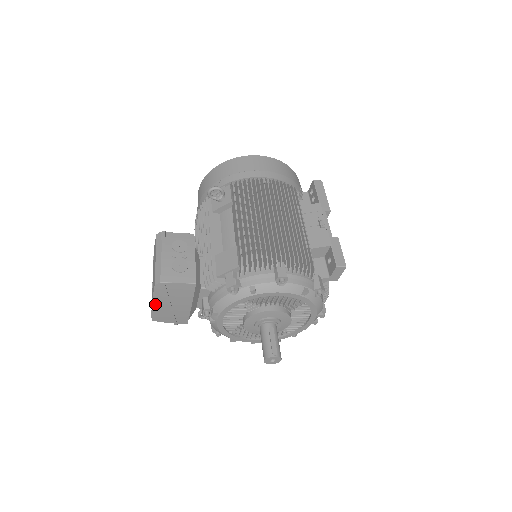
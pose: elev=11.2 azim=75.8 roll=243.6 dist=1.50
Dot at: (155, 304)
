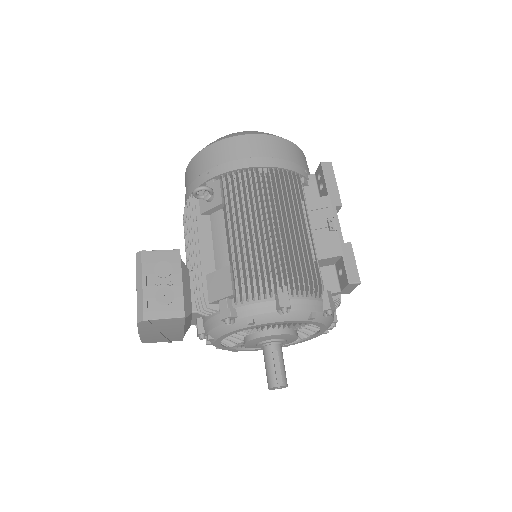
Dot at: (142, 334)
